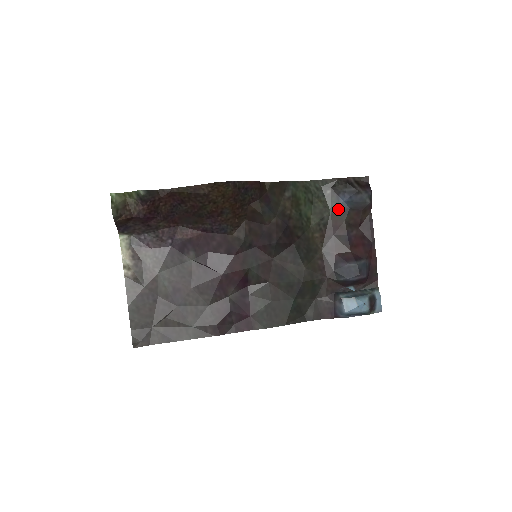
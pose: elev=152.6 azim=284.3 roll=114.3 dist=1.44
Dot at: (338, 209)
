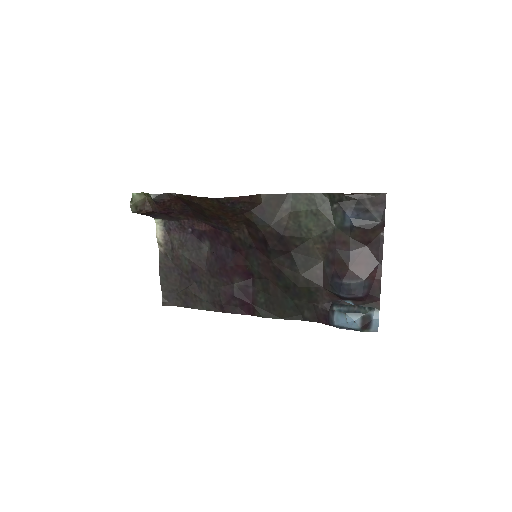
Dot at: (343, 224)
